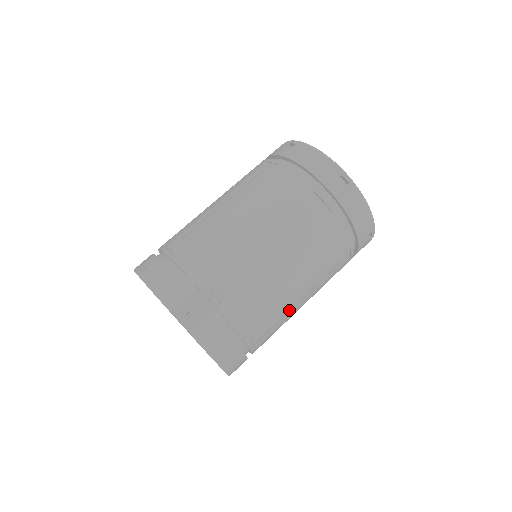
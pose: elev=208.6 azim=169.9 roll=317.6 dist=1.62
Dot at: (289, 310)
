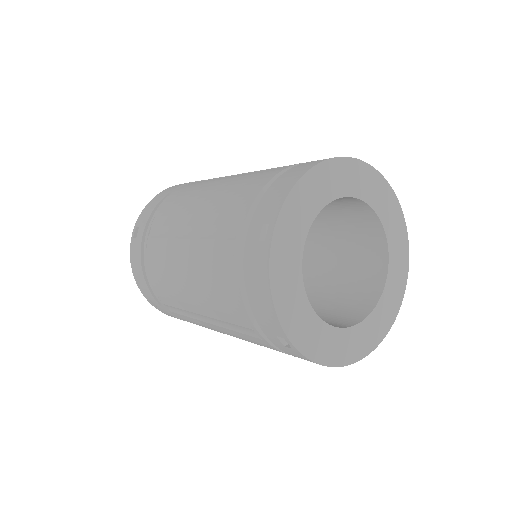
Dot at: occluded
